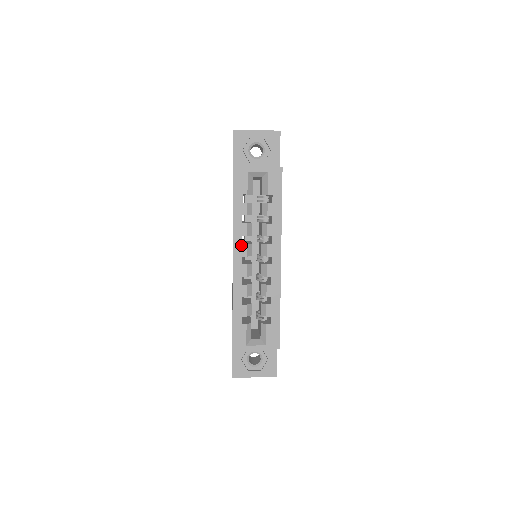
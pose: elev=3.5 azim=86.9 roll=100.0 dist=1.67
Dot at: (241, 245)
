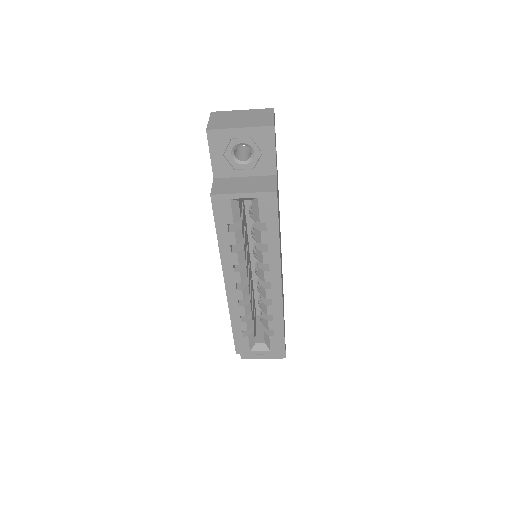
Dot at: (233, 273)
